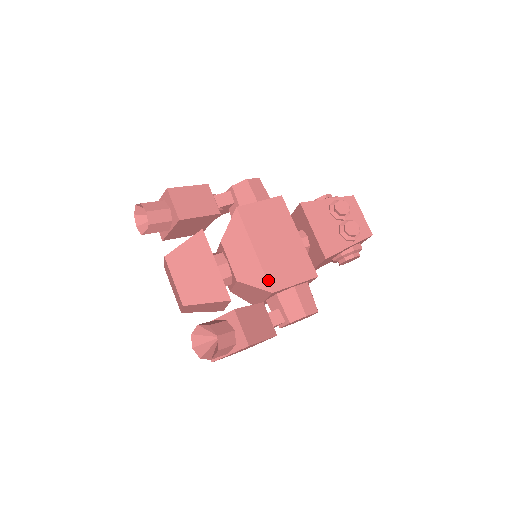
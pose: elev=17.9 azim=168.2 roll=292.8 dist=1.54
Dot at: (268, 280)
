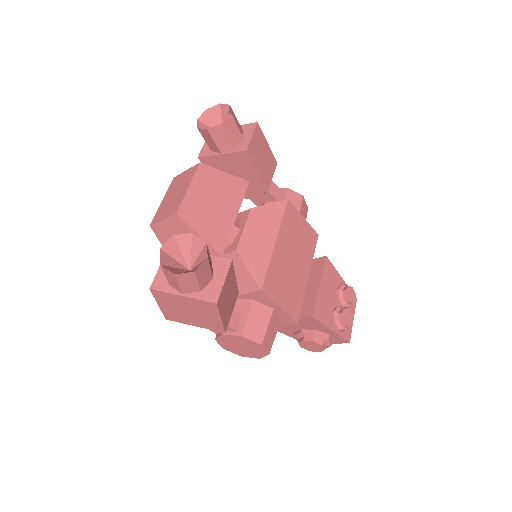
Dot at: (266, 276)
